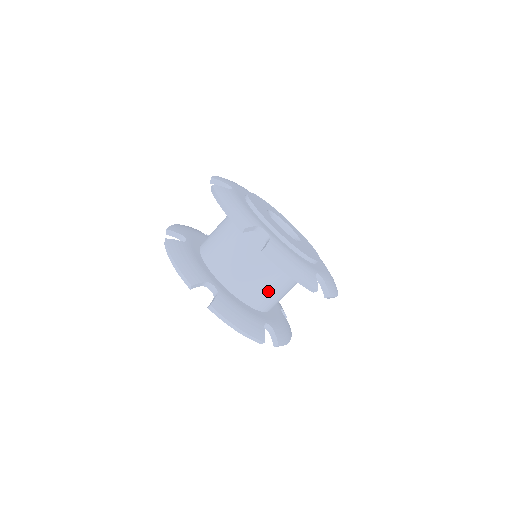
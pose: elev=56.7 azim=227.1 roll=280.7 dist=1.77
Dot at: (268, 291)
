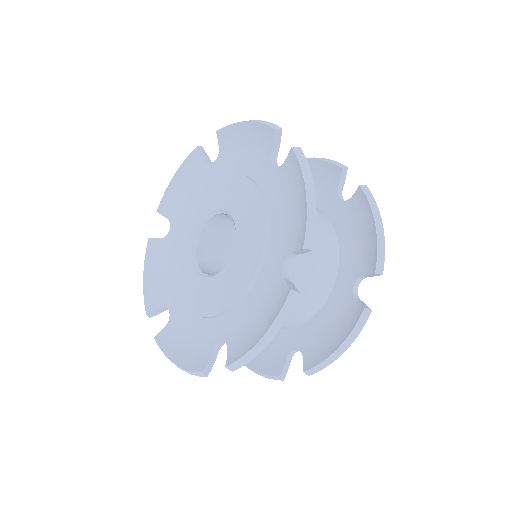
Dot at: occluded
